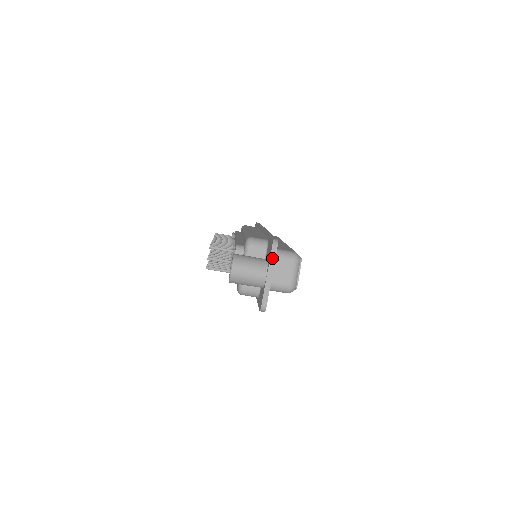
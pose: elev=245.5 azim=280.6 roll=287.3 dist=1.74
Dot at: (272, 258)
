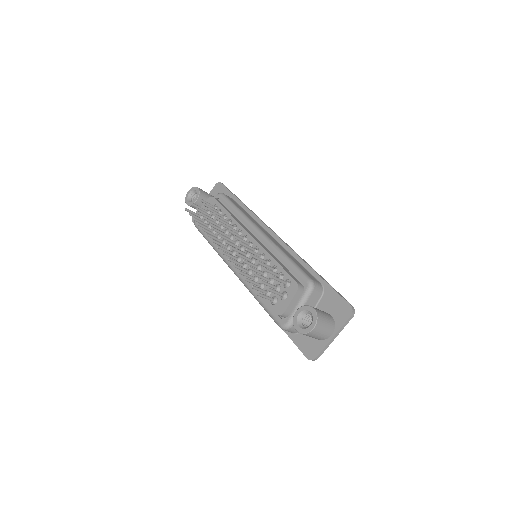
Dot at: (346, 324)
